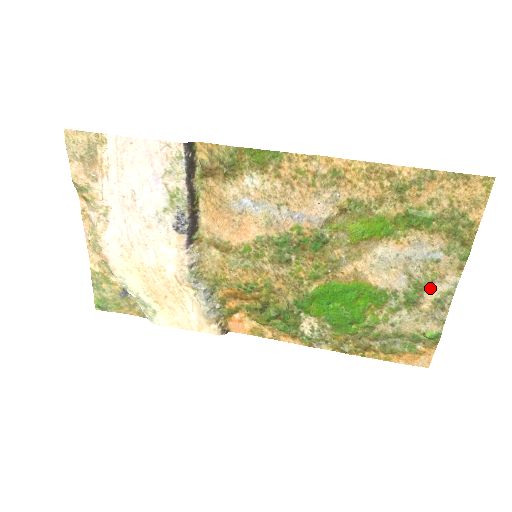
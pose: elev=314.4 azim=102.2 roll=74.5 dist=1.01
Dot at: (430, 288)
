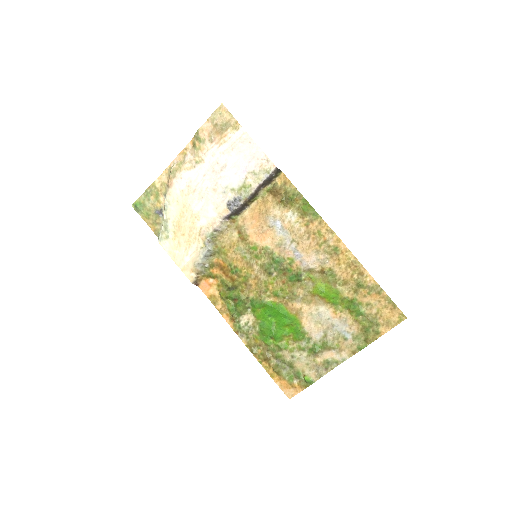
Dot at: (330, 351)
